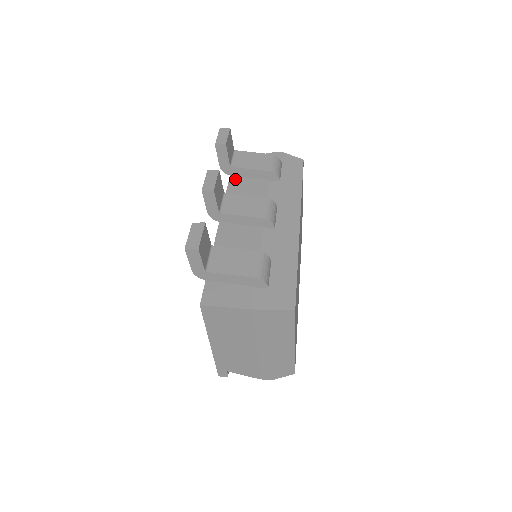
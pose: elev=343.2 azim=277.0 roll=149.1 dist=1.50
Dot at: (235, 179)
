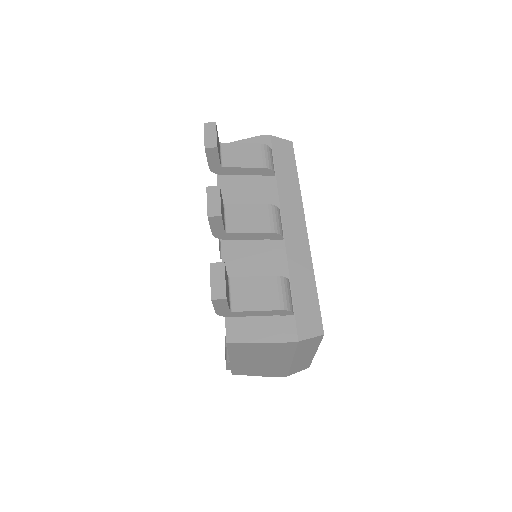
Dot at: (224, 175)
